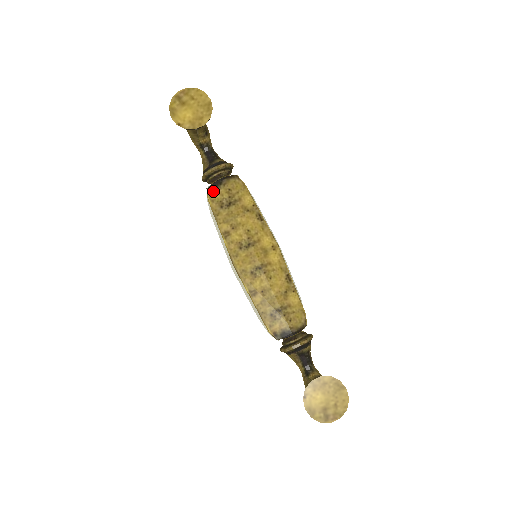
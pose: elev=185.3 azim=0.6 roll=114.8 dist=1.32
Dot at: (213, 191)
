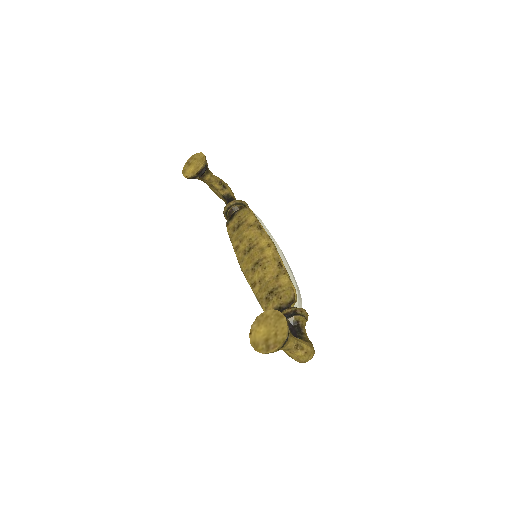
Dot at: (229, 222)
